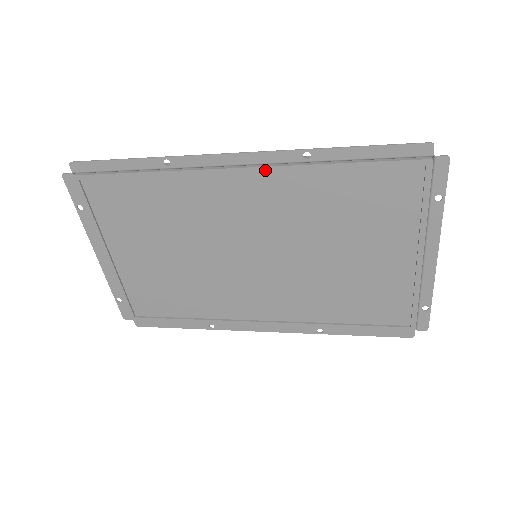
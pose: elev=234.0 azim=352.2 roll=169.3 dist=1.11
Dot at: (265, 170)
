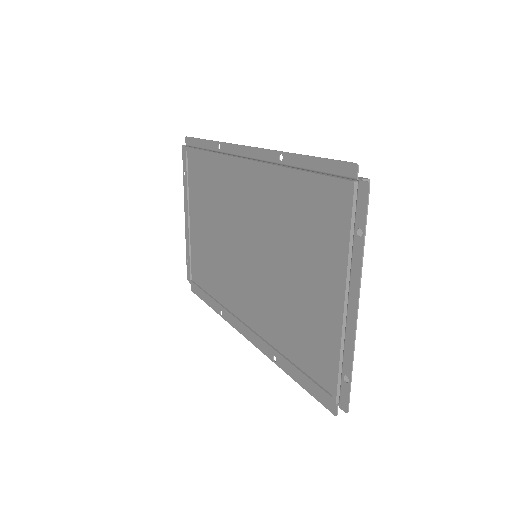
Dot at: (258, 165)
